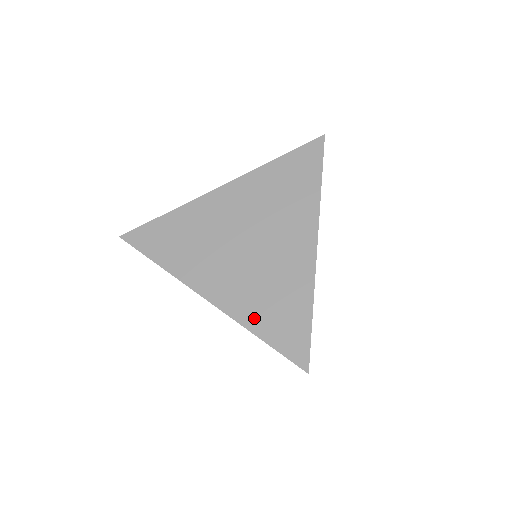
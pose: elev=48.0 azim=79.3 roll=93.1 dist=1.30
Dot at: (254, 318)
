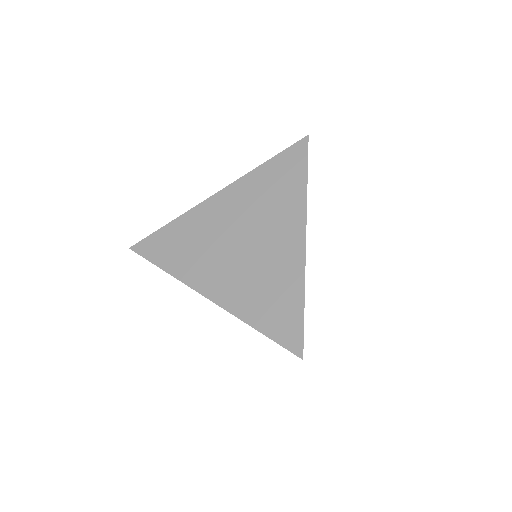
Dot at: (250, 311)
